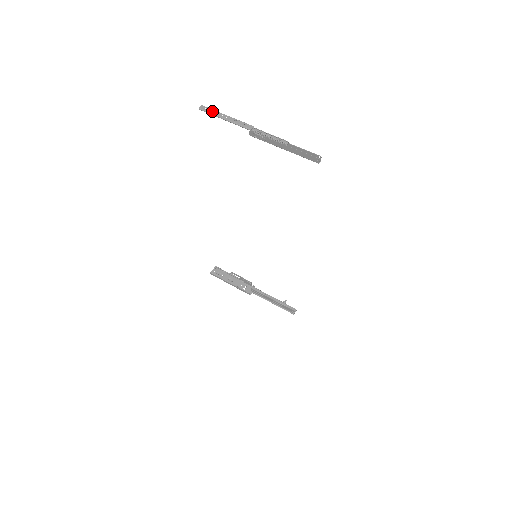
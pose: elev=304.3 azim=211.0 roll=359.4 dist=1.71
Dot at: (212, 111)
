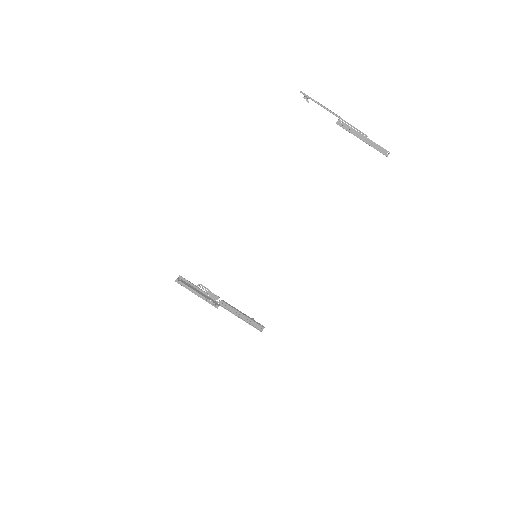
Dot at: (310, 97)
